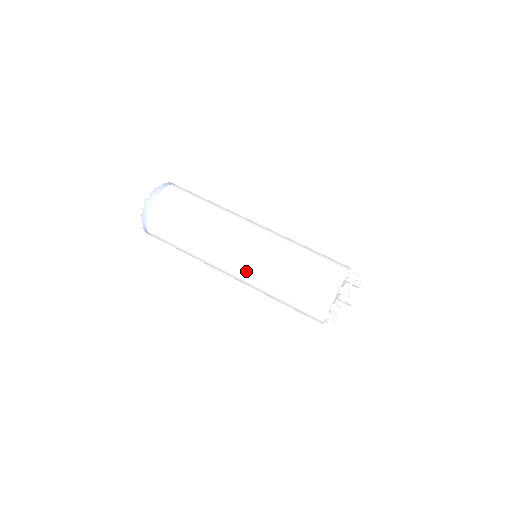
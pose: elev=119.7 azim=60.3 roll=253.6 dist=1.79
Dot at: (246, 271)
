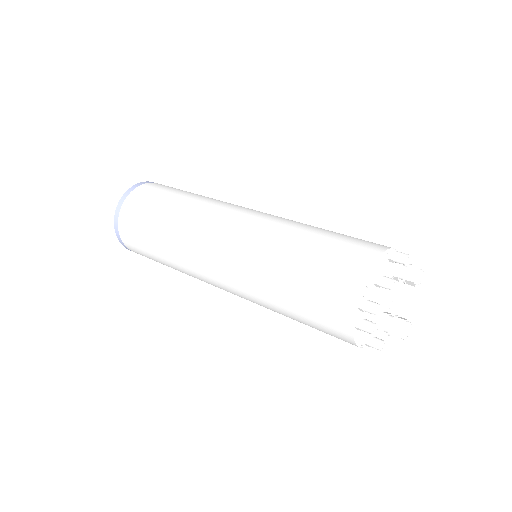
Dot at: (232, 267)
